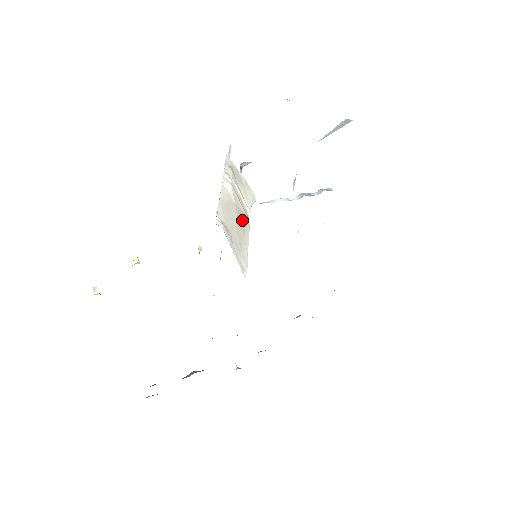
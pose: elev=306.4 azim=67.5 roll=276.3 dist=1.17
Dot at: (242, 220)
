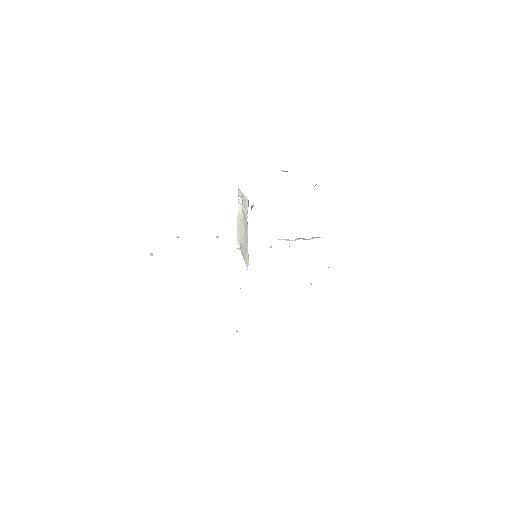
Dot at: (246, 227)
